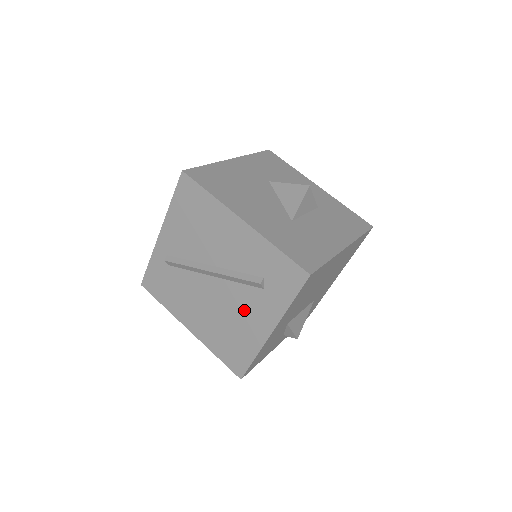
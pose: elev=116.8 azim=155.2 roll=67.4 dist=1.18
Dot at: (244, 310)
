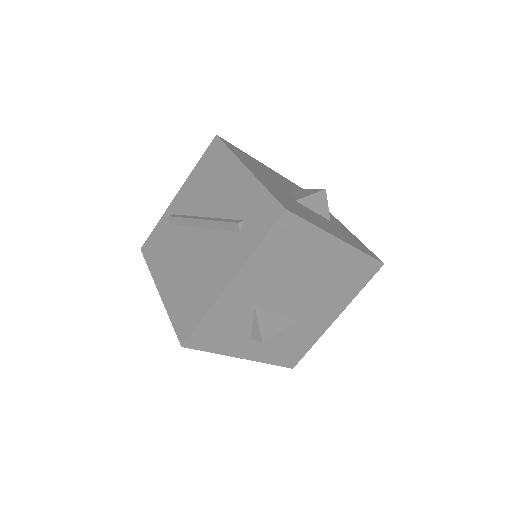
Dot at: (215, 259)
